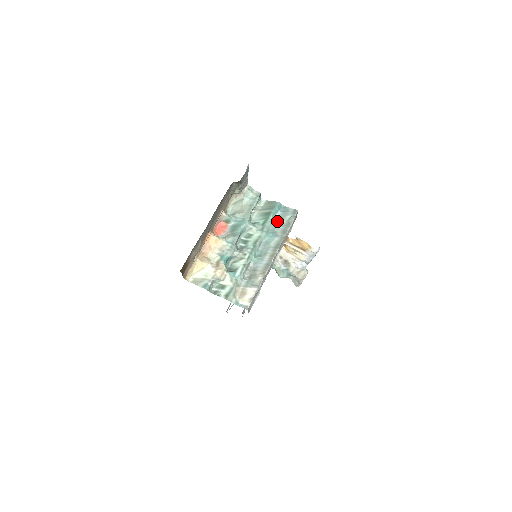
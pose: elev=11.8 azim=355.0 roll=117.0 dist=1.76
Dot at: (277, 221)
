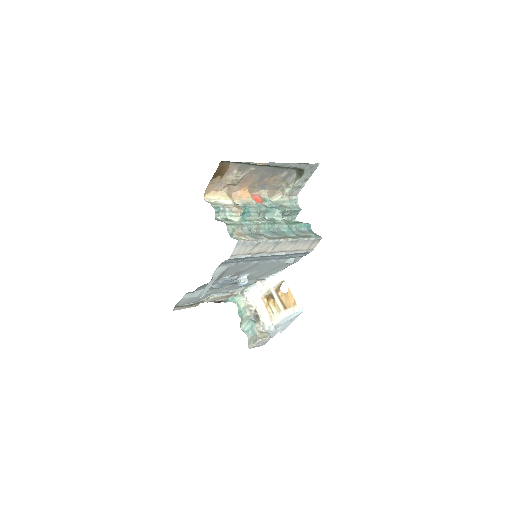
Dot at: (301, 231)
